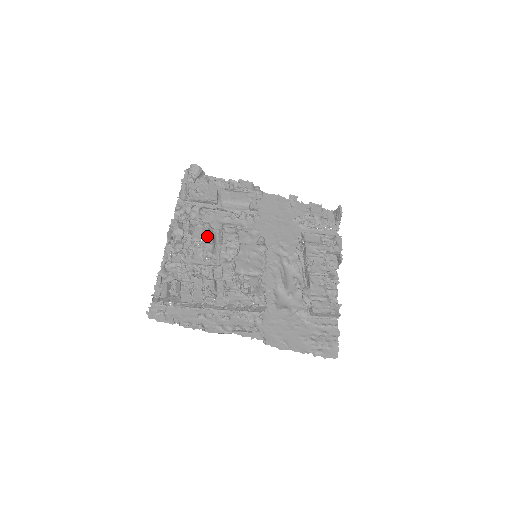
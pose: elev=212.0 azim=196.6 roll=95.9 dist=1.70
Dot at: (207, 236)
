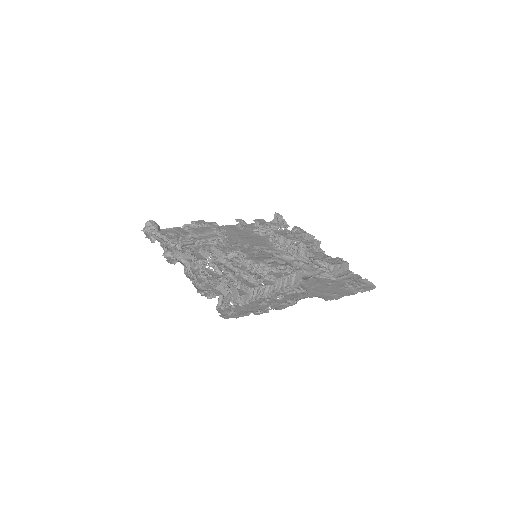
Dot at: (211, 253)
